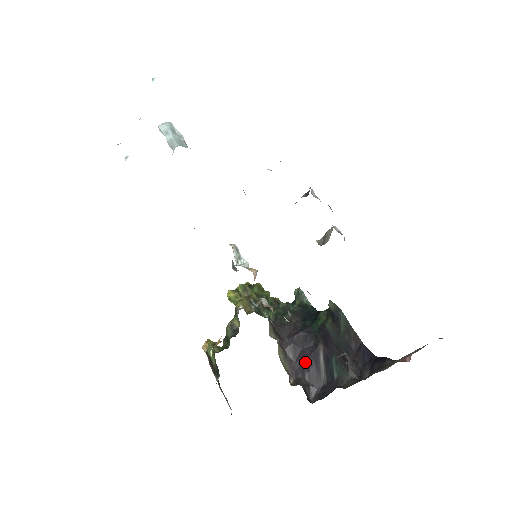
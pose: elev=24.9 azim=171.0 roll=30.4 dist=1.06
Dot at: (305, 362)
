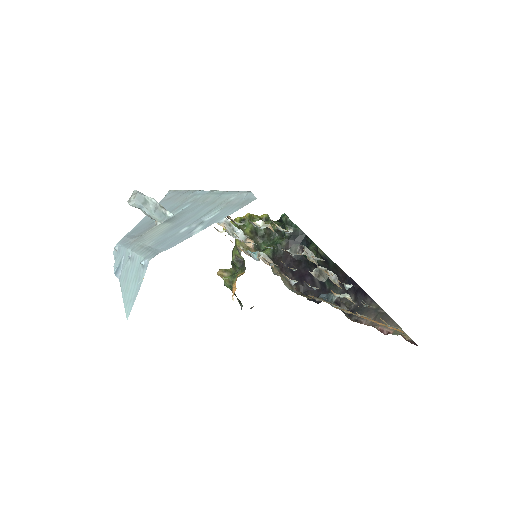
Dot at: (303, 278)
